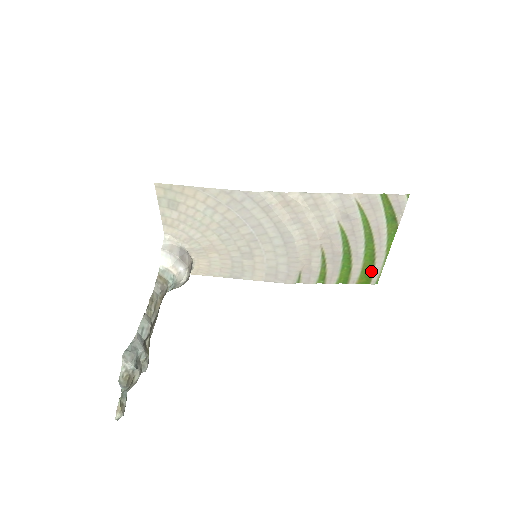
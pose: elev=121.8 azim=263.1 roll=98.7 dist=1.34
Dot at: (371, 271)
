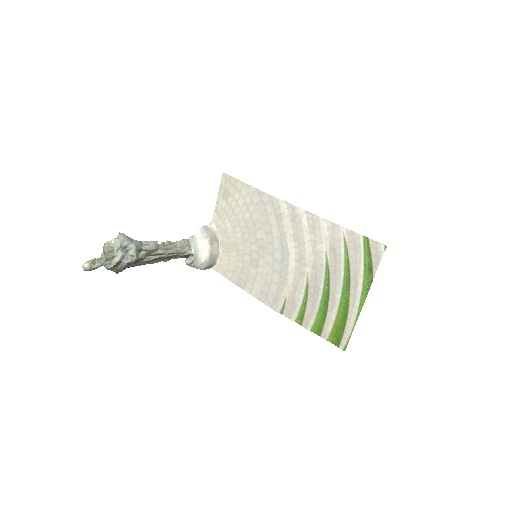
Dot at: (342, 329)
